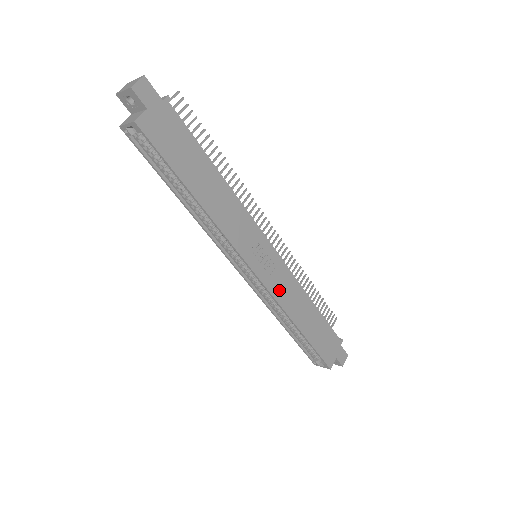
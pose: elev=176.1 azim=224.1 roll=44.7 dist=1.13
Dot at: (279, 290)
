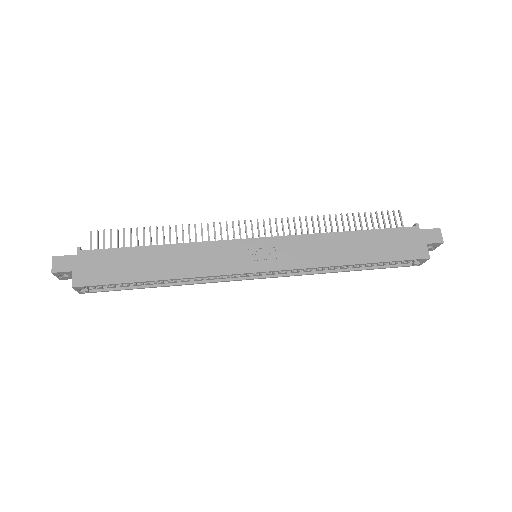
Dot at: (297, 259)
